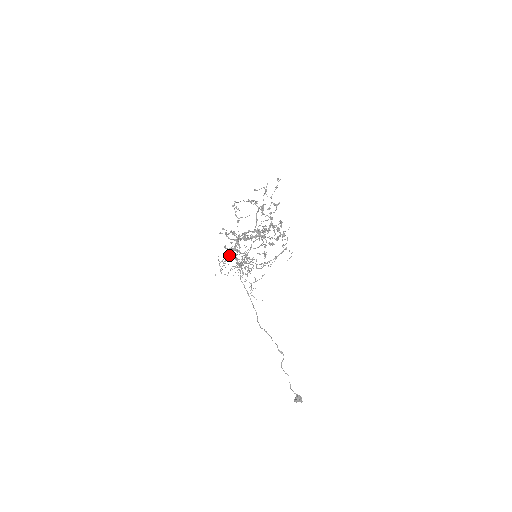
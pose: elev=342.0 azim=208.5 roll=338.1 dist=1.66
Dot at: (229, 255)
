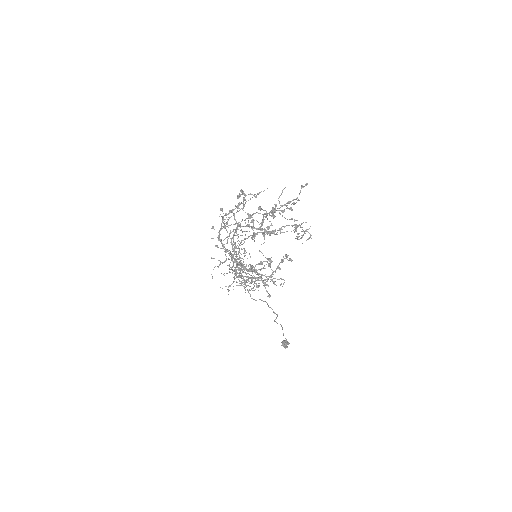
Dot at: (217, 266)
